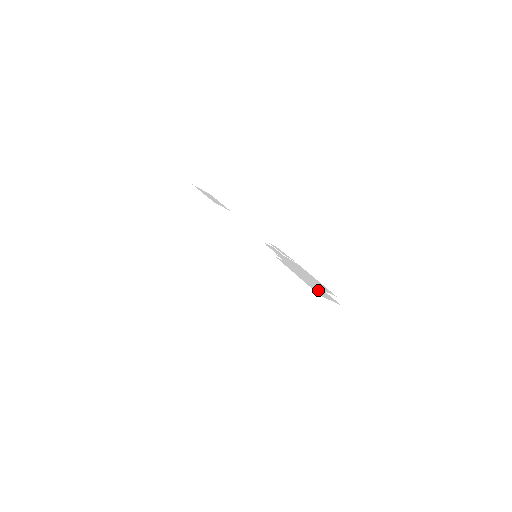
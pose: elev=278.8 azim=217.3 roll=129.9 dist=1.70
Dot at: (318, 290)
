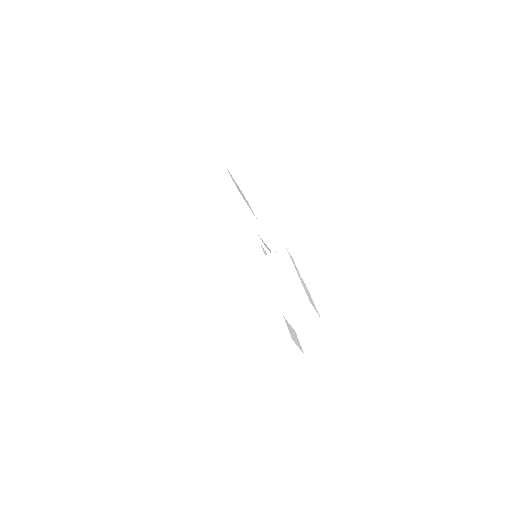
Dot at: (264, 335)
